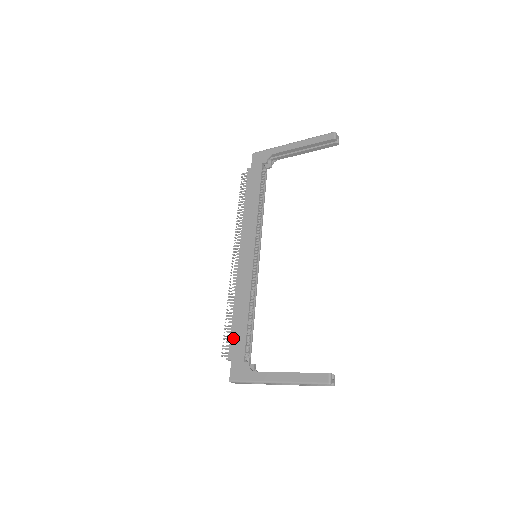
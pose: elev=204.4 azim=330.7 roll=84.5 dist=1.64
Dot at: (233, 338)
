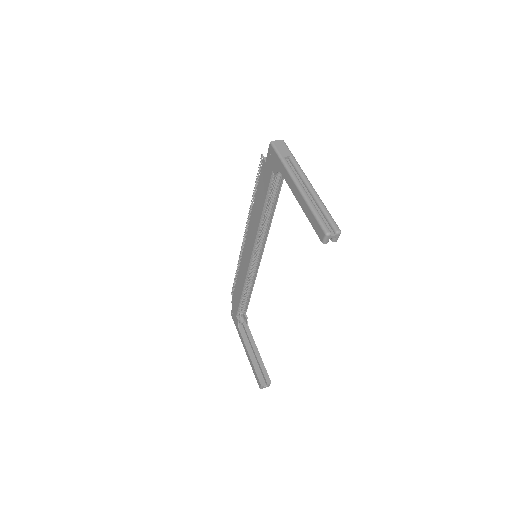
Dot at: (234, 295)
